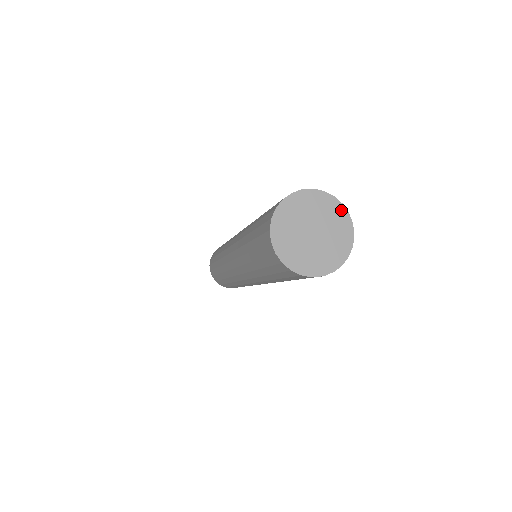
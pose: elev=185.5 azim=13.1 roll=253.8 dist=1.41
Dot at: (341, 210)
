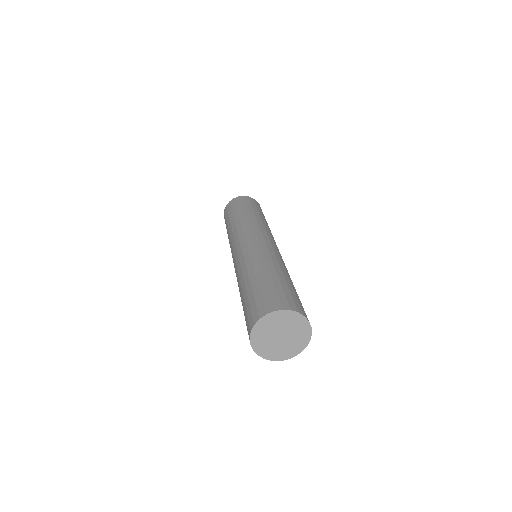
Dot at: (285, 313)
